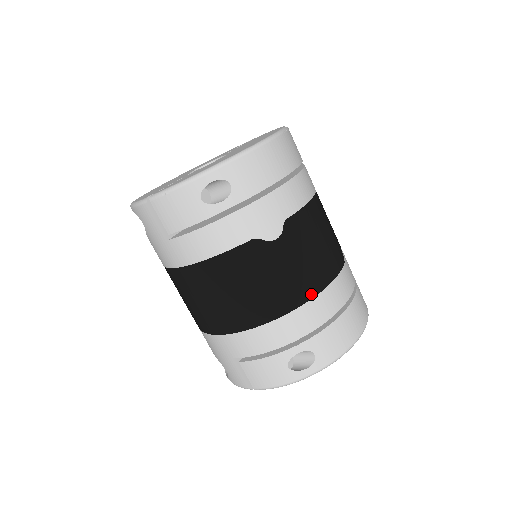
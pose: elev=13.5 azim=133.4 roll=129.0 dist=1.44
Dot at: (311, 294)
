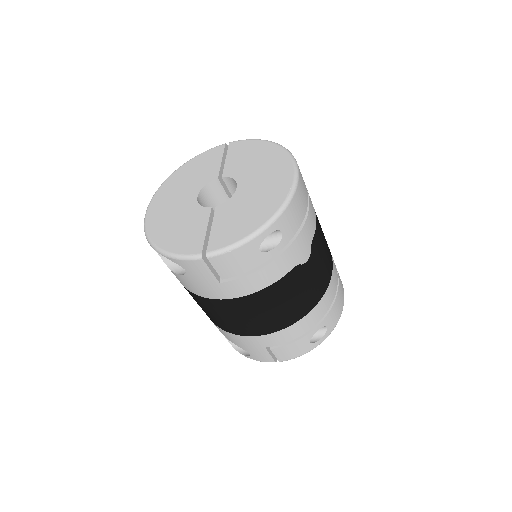
Dot at: (325, 288)
